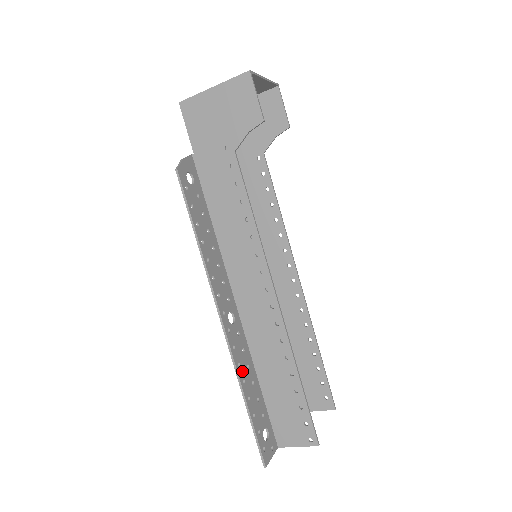
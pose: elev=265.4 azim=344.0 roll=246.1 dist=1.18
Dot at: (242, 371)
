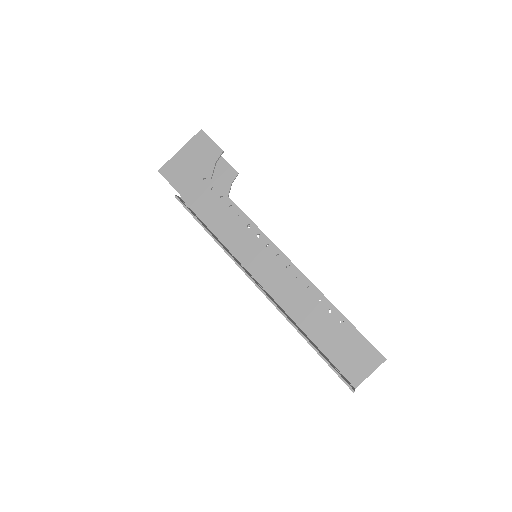
Dot at: (290, 320)
